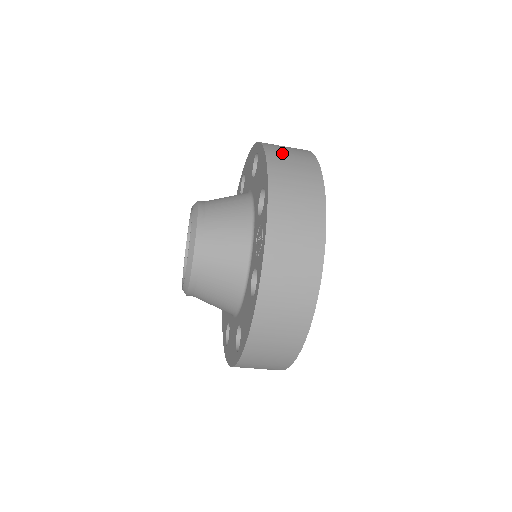
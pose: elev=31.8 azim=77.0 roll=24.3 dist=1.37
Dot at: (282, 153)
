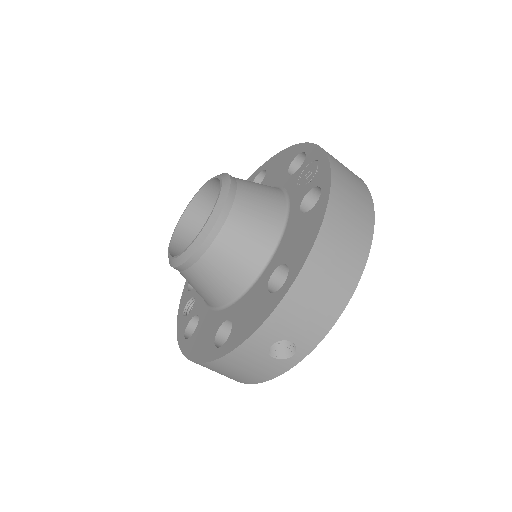
Dot at: occluded
